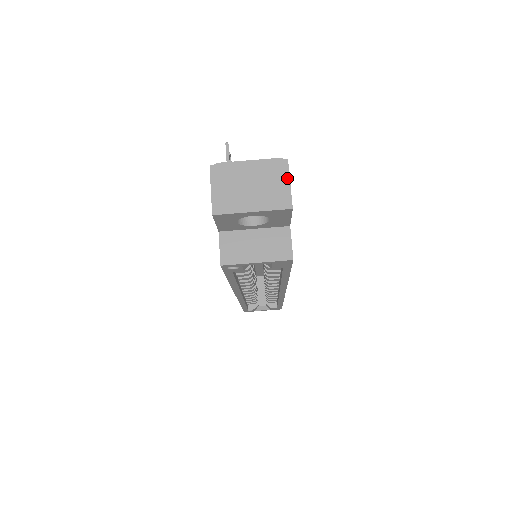
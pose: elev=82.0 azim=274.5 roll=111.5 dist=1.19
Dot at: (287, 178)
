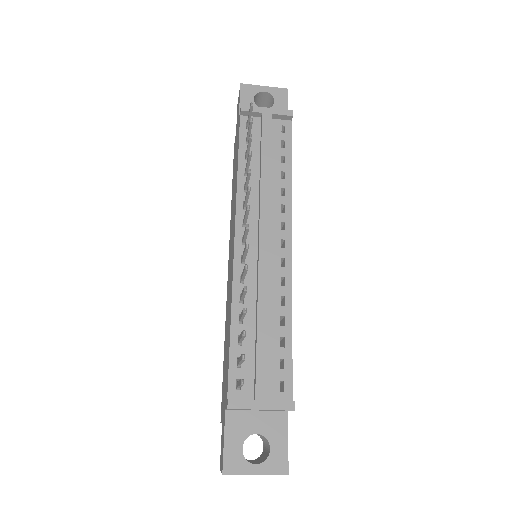
Dot at: occluded
